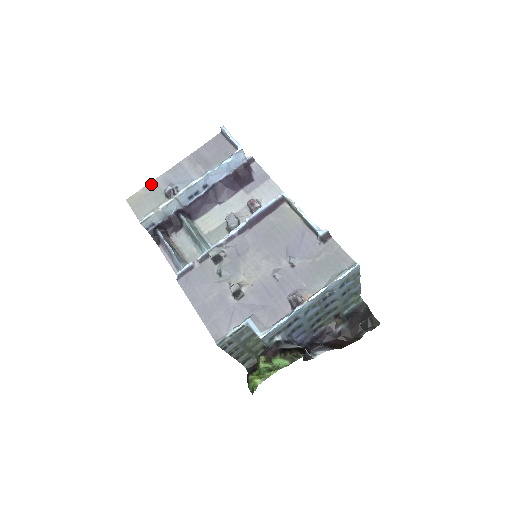
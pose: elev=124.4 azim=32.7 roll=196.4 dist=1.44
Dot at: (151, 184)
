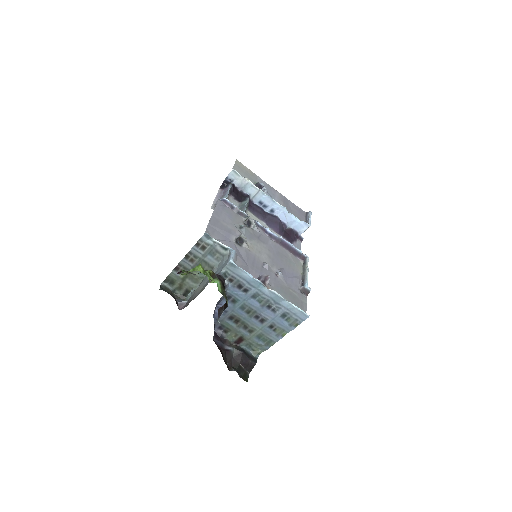
Dot at: (254, 174)
